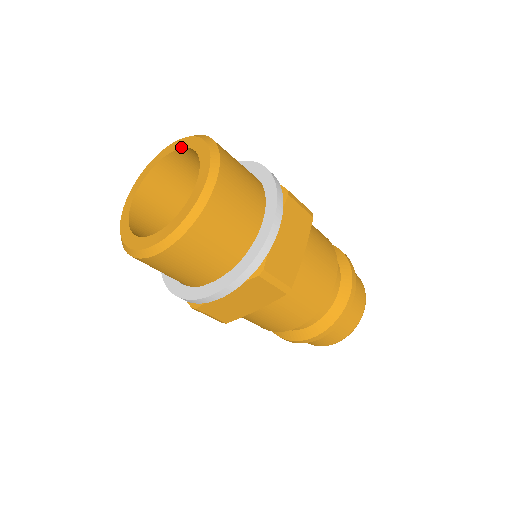
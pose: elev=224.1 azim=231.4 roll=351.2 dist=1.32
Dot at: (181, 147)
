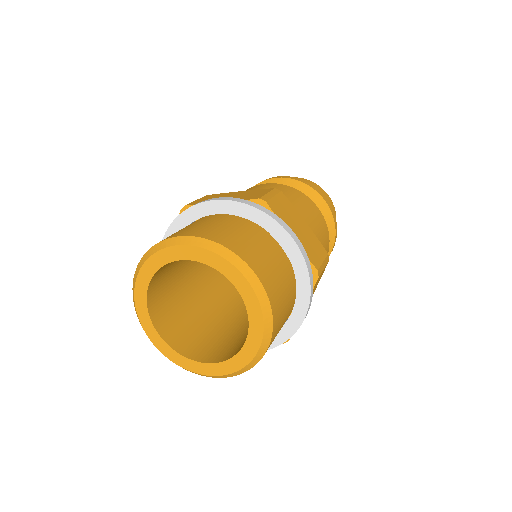
Dot at: (211, 266)
